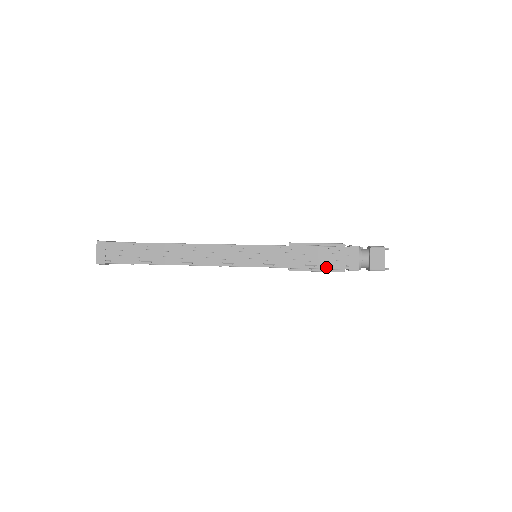
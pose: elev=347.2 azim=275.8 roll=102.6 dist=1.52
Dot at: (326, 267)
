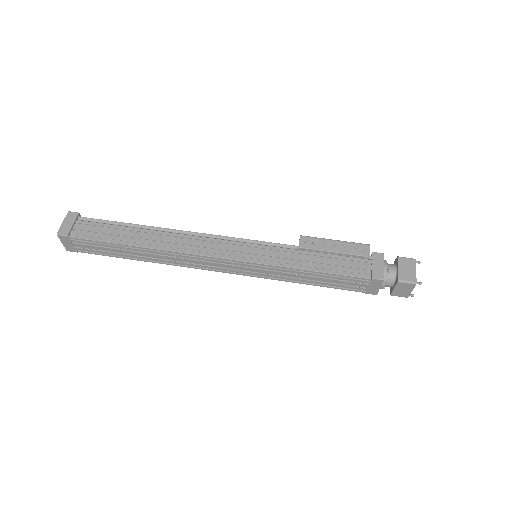
Dot at: (338, 288)
